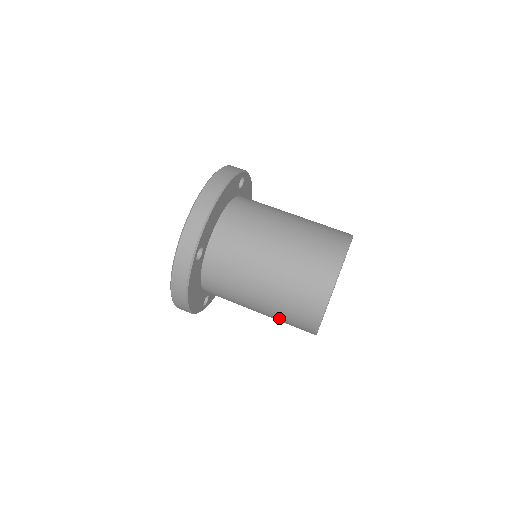
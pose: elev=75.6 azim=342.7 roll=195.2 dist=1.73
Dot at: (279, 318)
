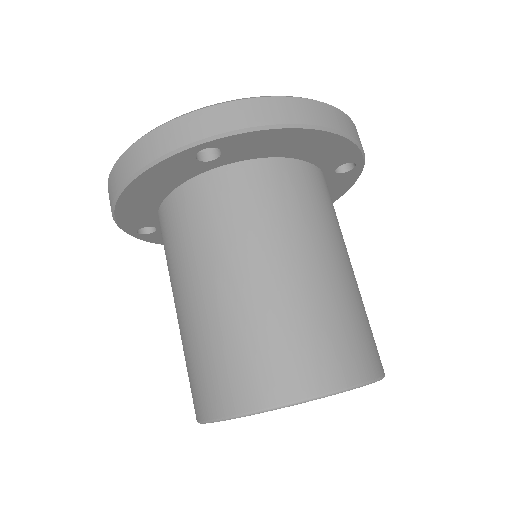
Dot at: (188, 347)
